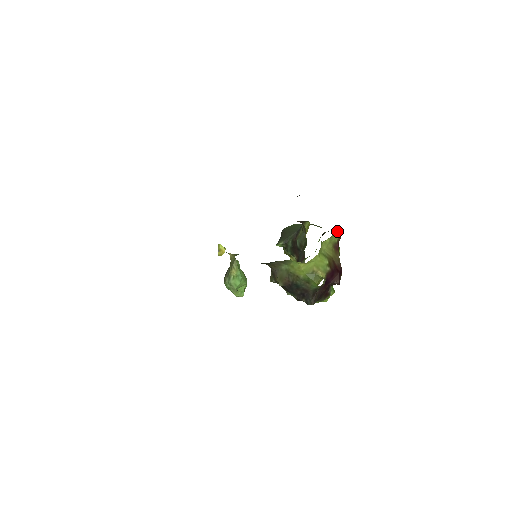
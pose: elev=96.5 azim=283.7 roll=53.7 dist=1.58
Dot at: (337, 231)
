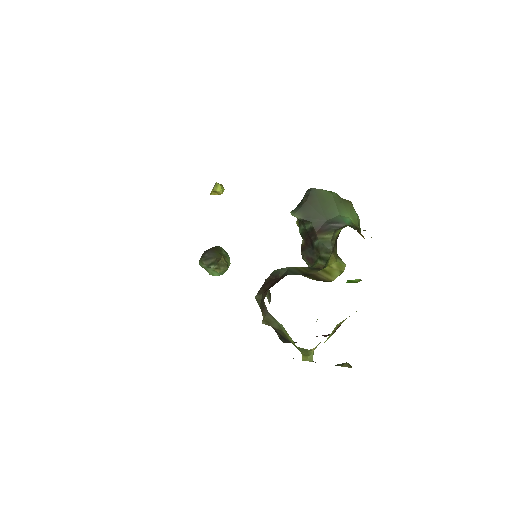
Dot at: occluded
